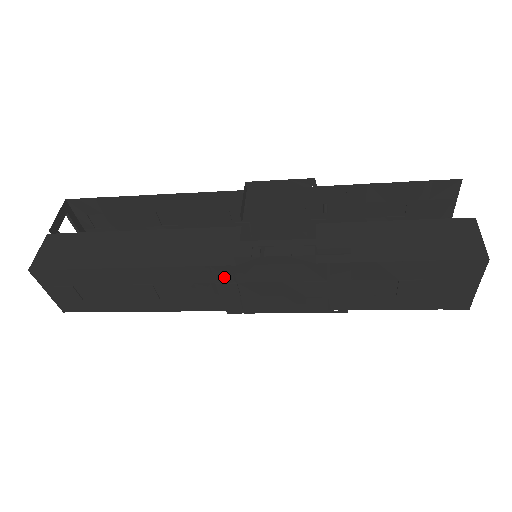
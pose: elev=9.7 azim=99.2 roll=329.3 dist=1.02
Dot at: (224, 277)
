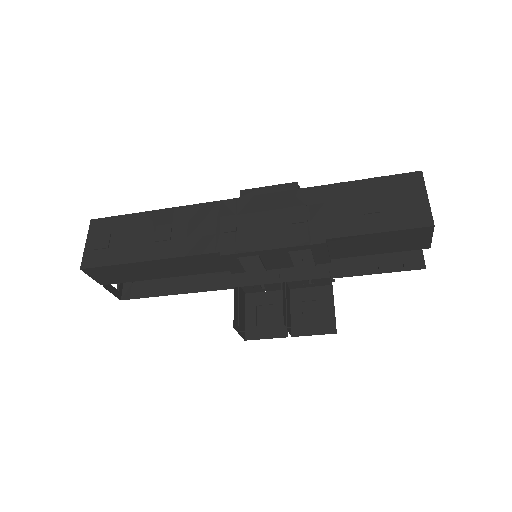
Dot at: (229, 211)
